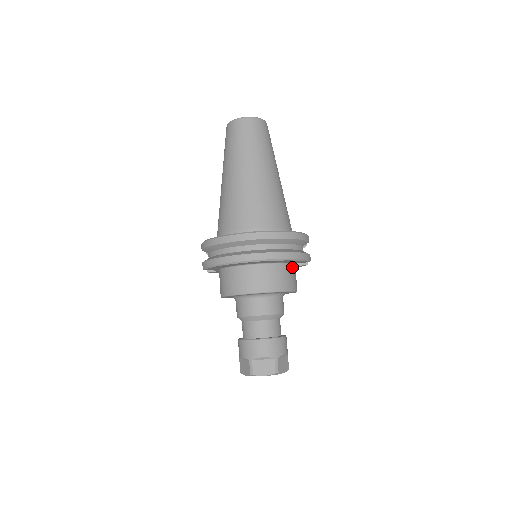
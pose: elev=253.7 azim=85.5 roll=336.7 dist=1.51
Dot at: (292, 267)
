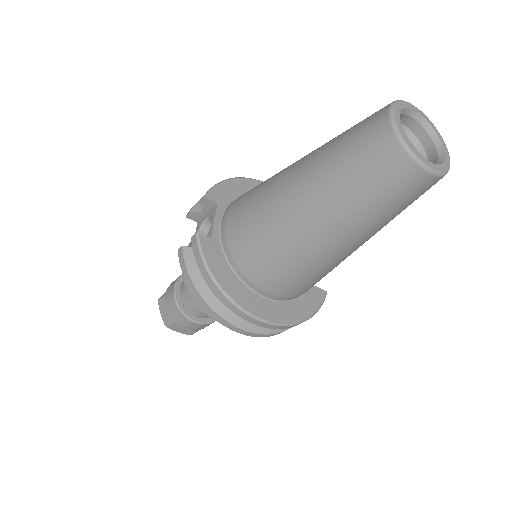
Dot at: occluded
